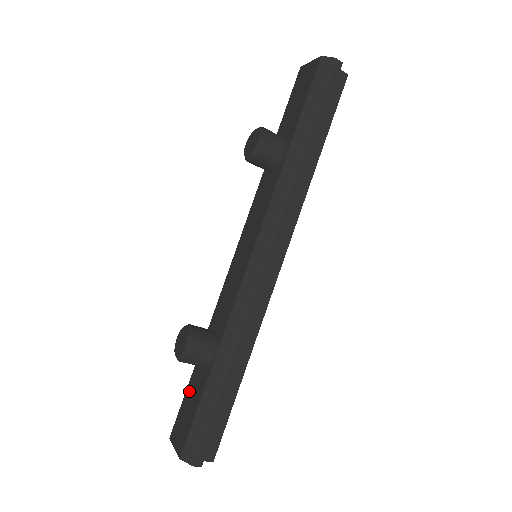
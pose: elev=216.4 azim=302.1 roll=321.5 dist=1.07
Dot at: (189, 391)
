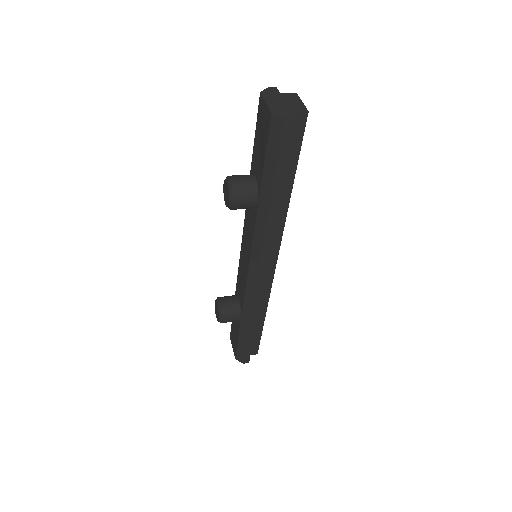
Dot at: (233, 322)
